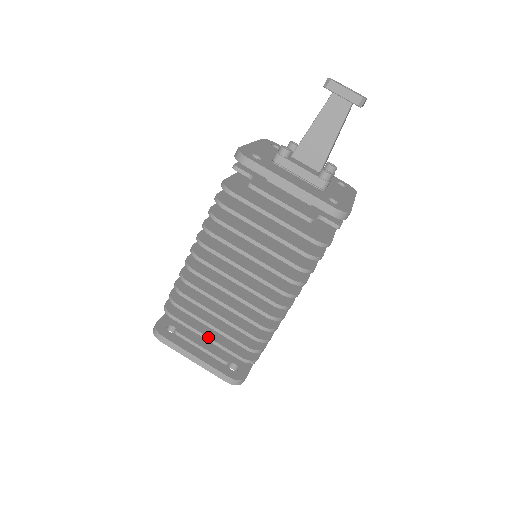
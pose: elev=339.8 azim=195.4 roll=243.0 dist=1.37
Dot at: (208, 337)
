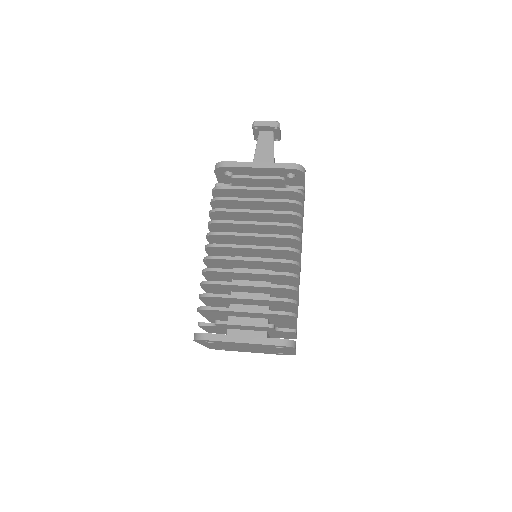
Dot at: (246, 309)
